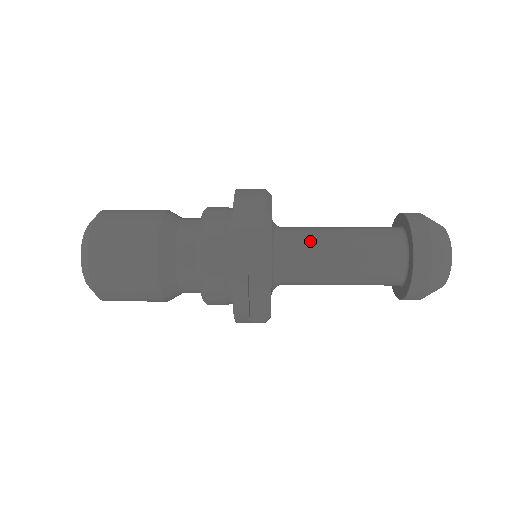
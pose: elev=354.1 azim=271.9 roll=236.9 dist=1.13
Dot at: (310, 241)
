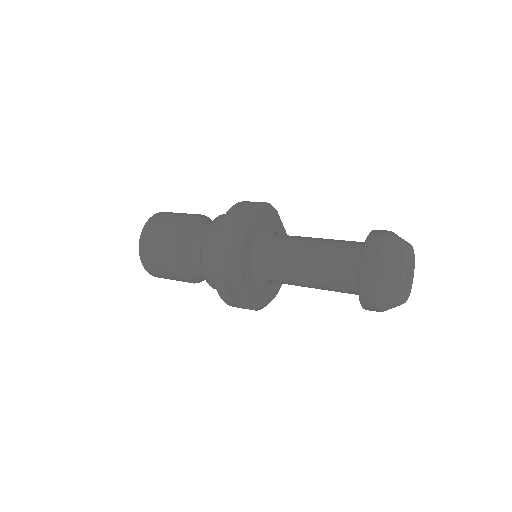
Dot at: (284, 253)
